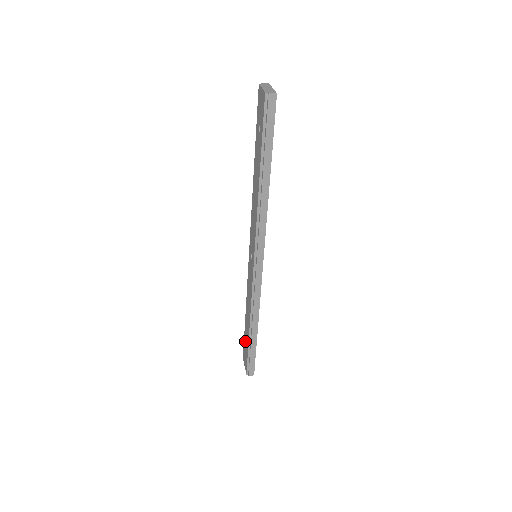
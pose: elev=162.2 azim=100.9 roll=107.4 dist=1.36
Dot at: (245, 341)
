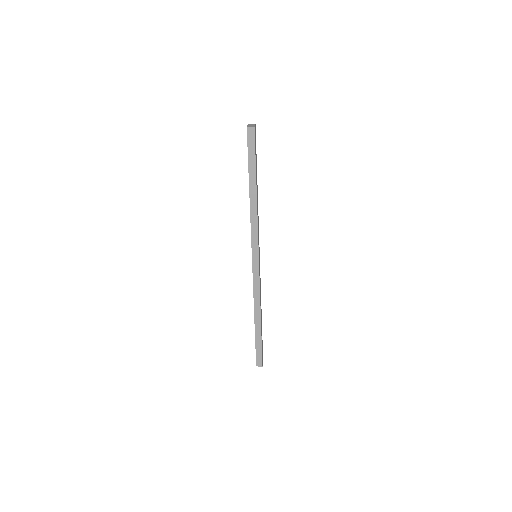
Dot at: occluded
